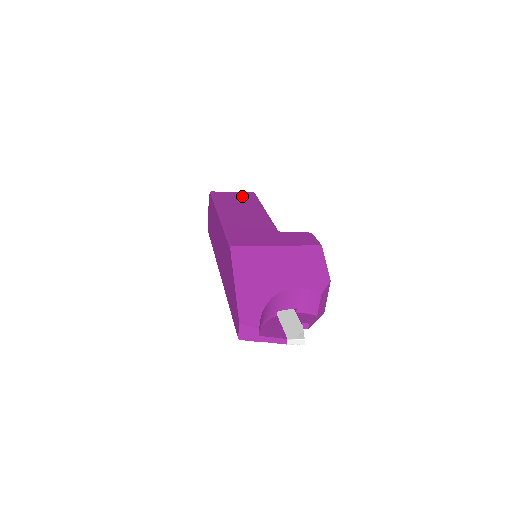
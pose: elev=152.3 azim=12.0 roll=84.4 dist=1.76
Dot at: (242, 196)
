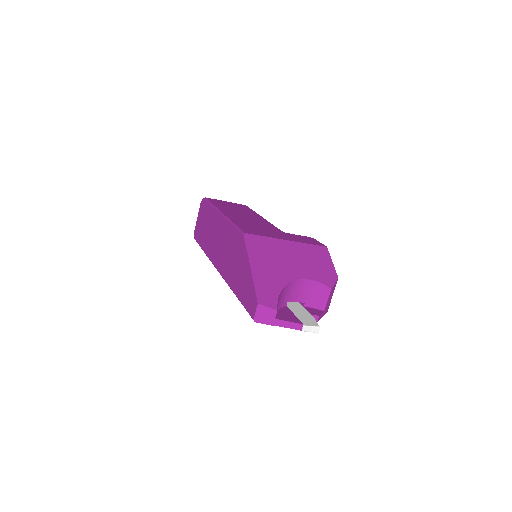
Dot at: (236, 205)
